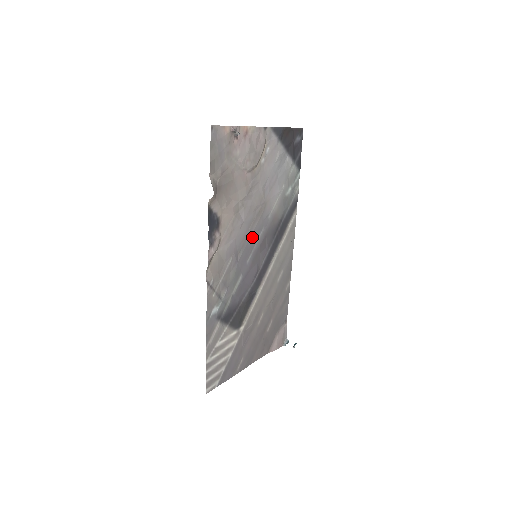
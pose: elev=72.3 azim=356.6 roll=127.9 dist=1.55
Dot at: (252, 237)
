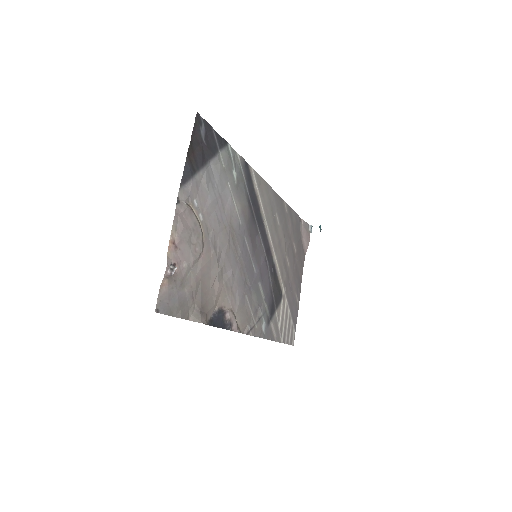
Dot at: (244, 258)
